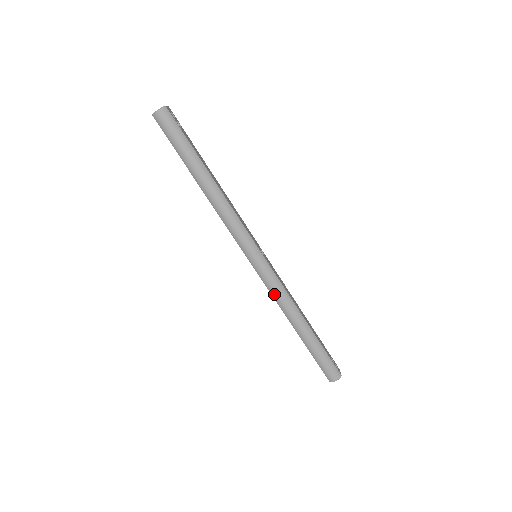
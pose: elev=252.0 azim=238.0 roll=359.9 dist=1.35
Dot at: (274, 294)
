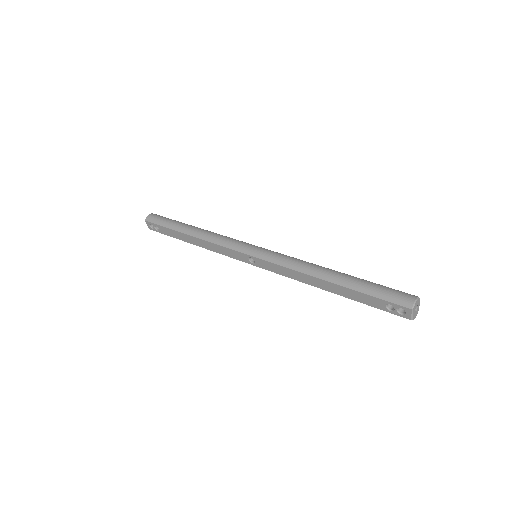
Dot at: (286, 263)
